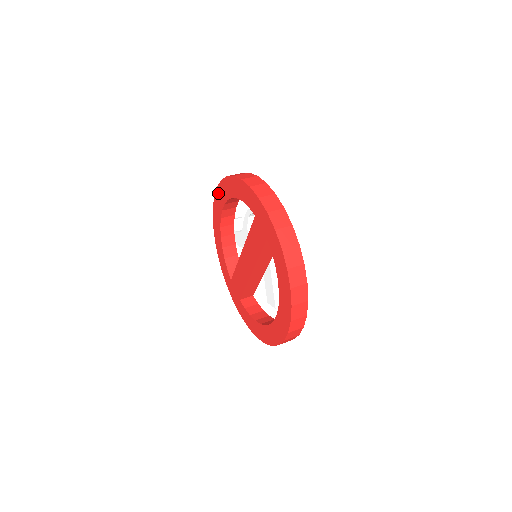
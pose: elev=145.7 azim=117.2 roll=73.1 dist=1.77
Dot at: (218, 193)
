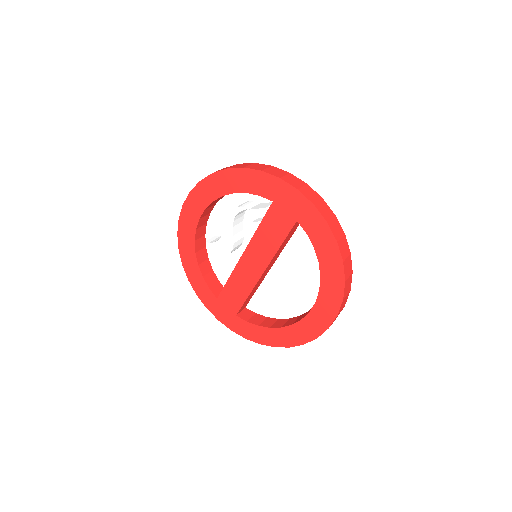
Dot at: (191, 200)
